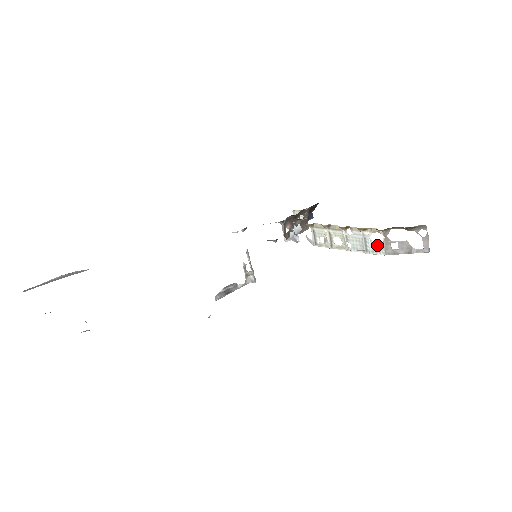
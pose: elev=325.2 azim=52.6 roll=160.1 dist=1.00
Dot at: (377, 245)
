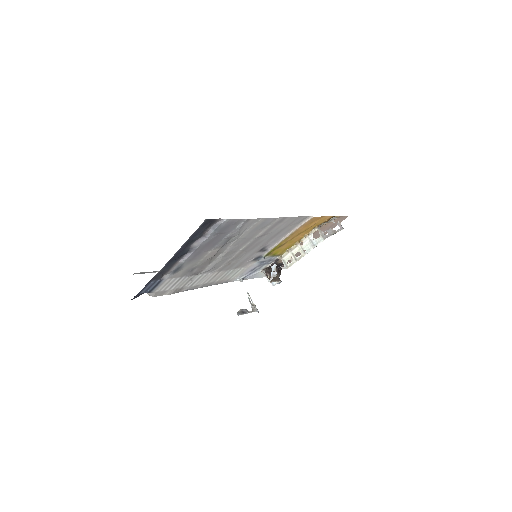
Dot at: (318, 238)
